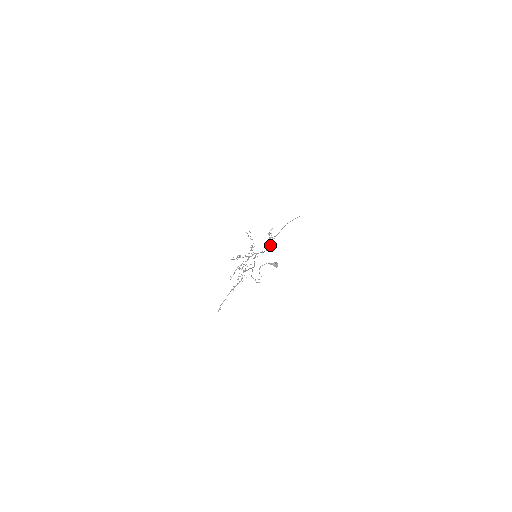
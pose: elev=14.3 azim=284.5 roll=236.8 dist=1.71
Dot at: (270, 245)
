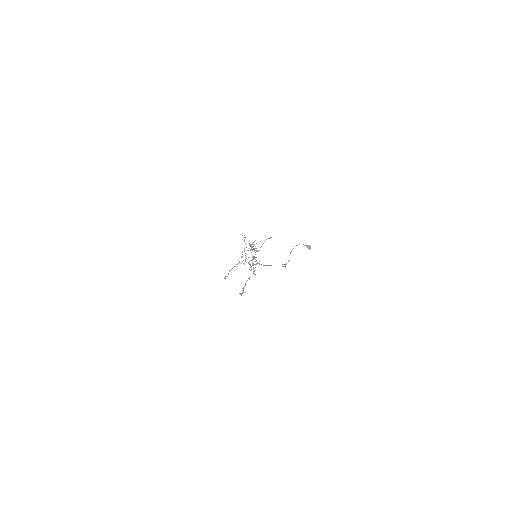
Dot at: occluded
